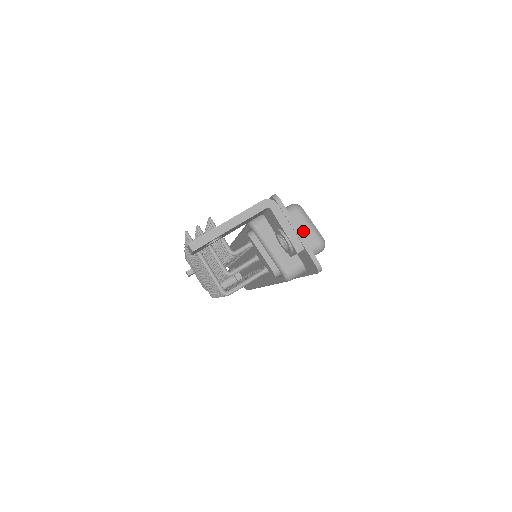
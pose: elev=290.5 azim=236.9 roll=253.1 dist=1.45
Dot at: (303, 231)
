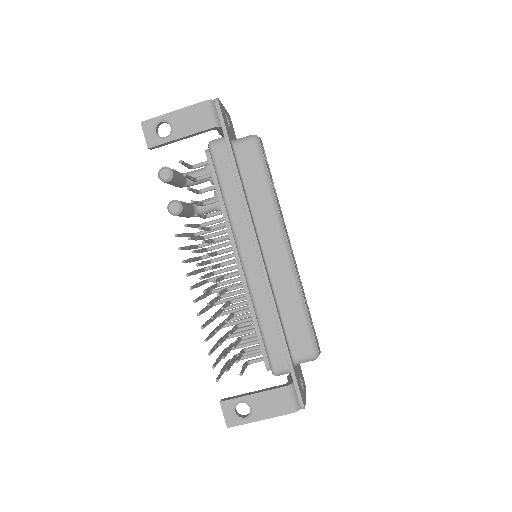
Dot at: occluded
